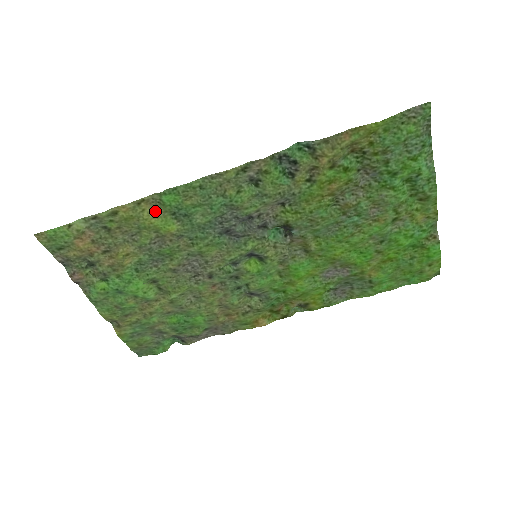
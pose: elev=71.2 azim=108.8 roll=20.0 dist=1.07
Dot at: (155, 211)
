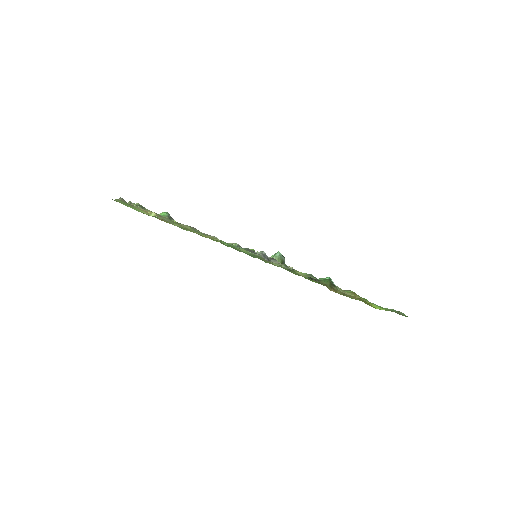
Dot at: occluded
